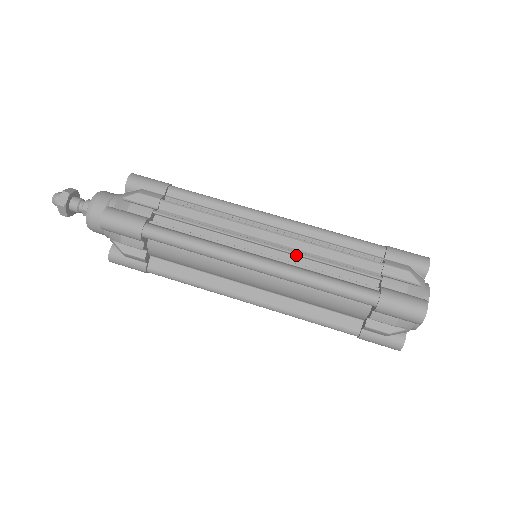
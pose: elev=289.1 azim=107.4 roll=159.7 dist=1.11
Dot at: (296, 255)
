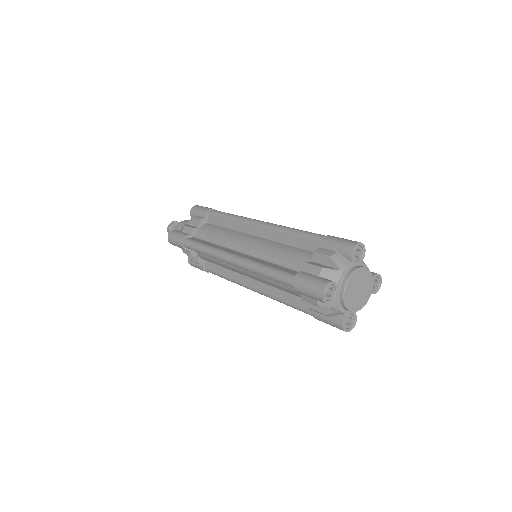
Dot at: occluded
